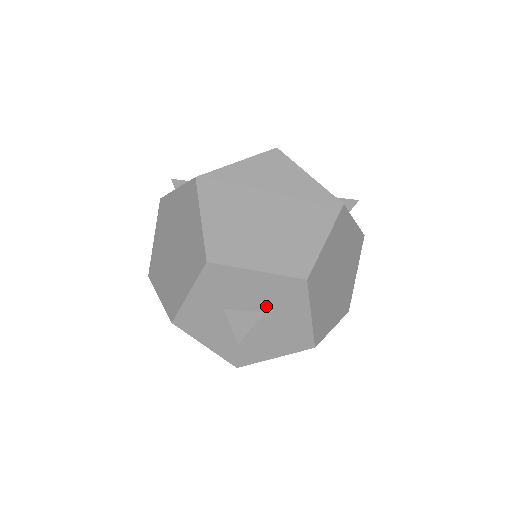
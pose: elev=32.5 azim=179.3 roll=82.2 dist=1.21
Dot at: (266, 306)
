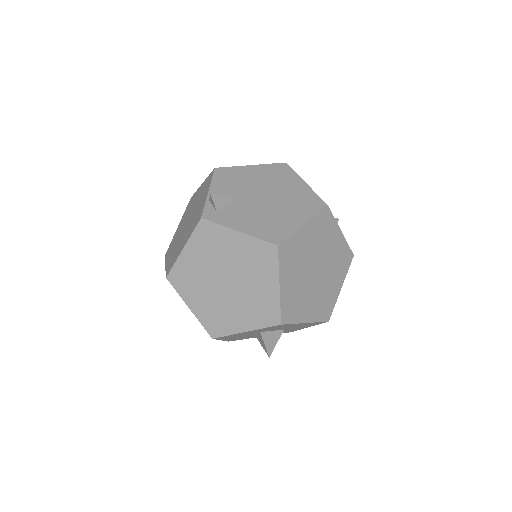
Dot at: (289, 328)
